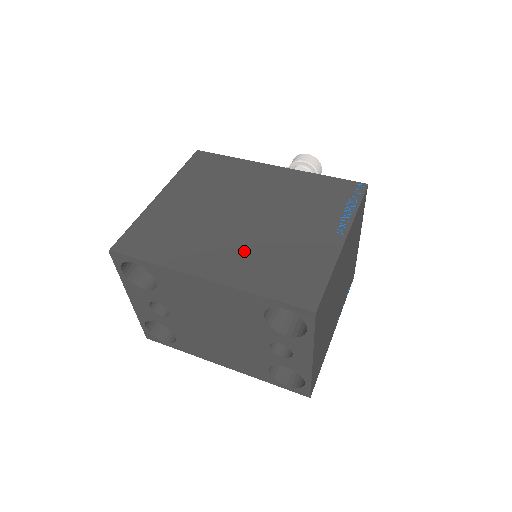
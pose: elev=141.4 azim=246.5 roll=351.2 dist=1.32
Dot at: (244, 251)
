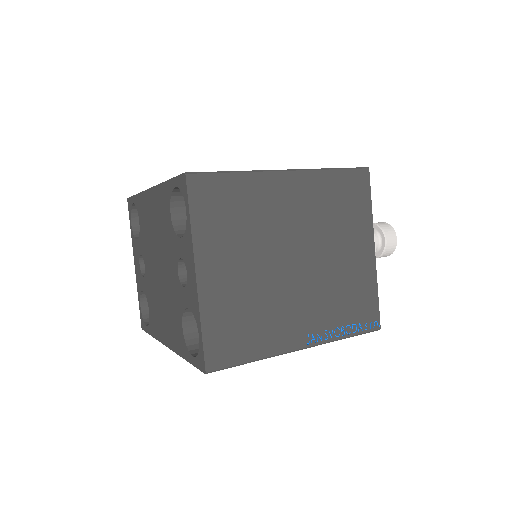
Dot at: occluded
